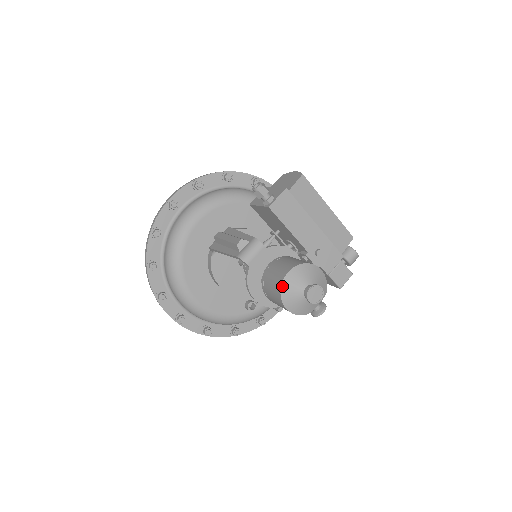
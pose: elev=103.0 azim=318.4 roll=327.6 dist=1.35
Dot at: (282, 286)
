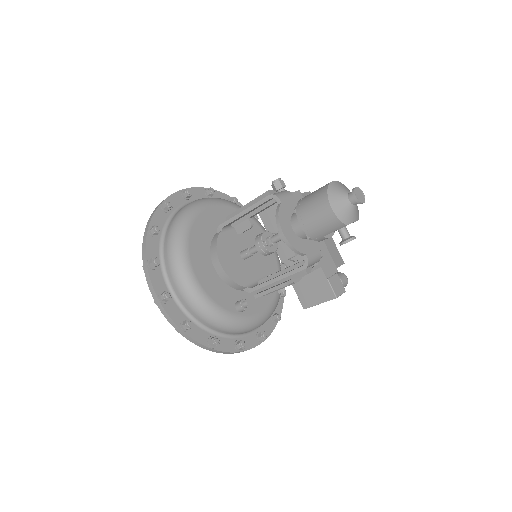
Dot at: (329, 187)
